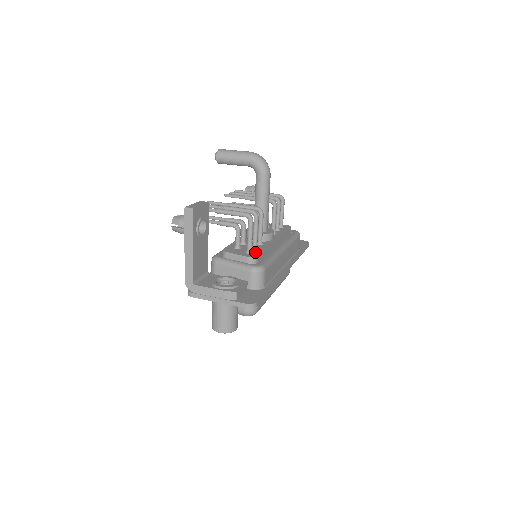
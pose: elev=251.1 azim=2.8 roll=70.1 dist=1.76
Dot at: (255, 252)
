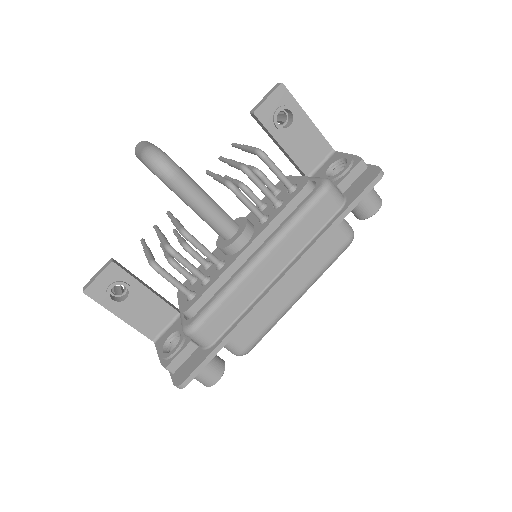
Dot at: (195, 296)
